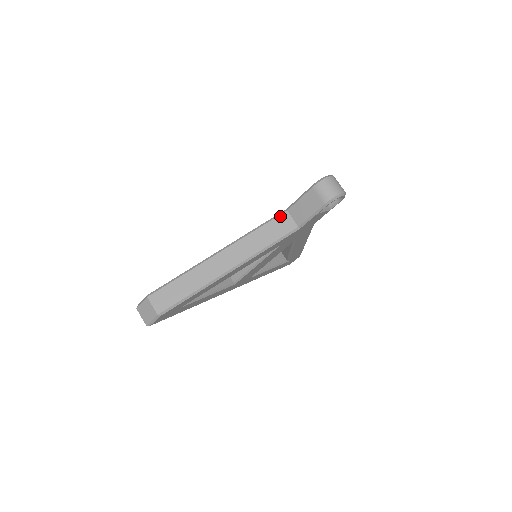
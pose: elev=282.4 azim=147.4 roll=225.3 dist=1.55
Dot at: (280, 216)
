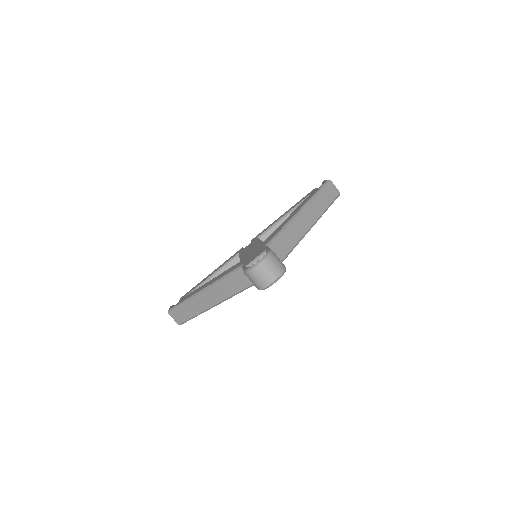
Dot at: (238, 271)
